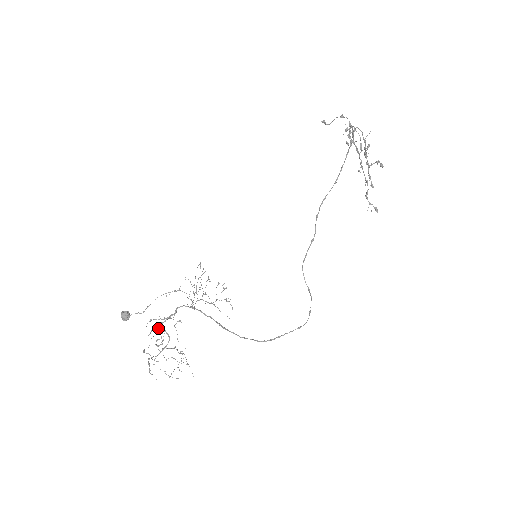
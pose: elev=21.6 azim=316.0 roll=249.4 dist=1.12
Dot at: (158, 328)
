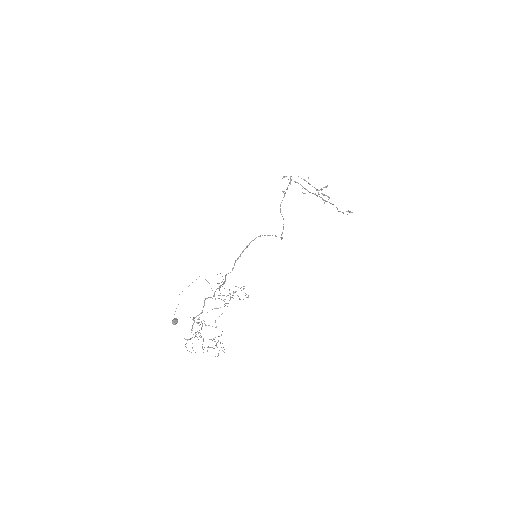
Dot at: (196, 322)
